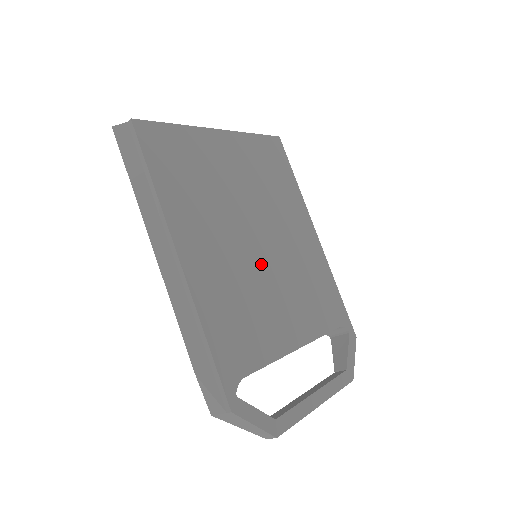
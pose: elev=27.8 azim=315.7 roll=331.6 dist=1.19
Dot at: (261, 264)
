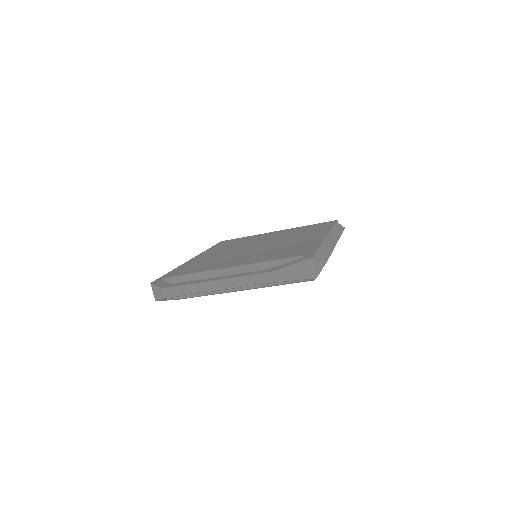
Dot at: occluded
